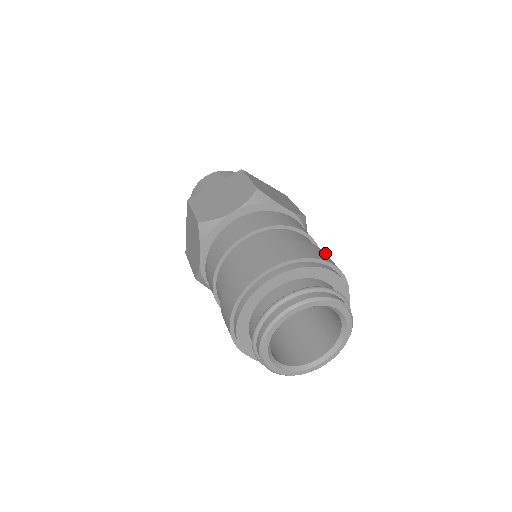
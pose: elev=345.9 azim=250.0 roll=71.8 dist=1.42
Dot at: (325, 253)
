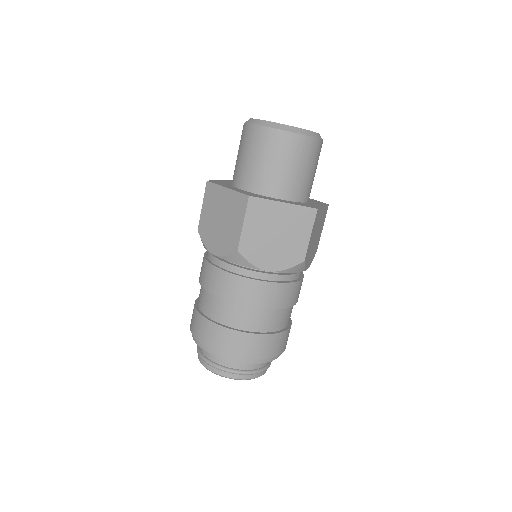
Dot at: (260, 339)
